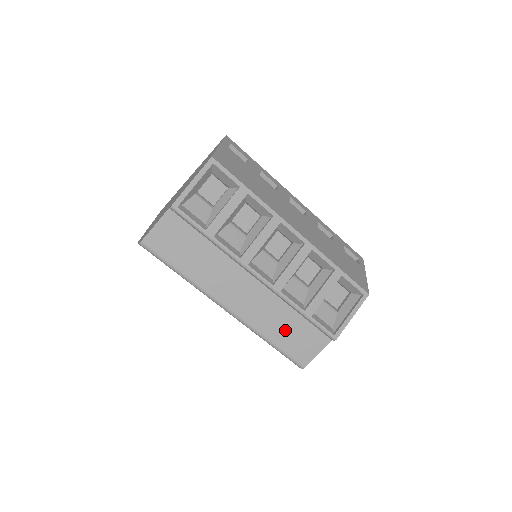
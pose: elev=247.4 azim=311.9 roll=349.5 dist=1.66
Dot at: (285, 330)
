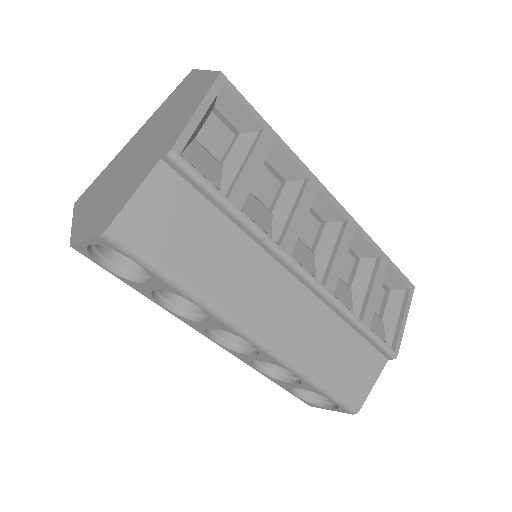
Dot at: (335, 358)
